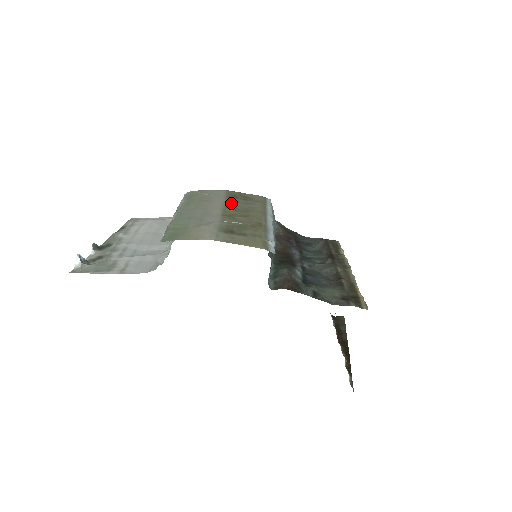
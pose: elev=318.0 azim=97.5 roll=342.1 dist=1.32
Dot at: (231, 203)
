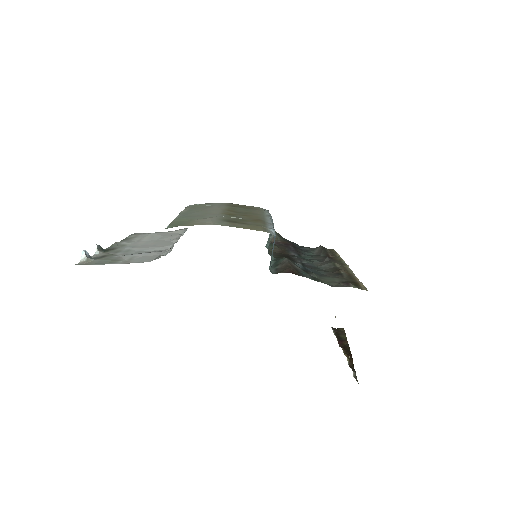
Dot at: (231, 208)
